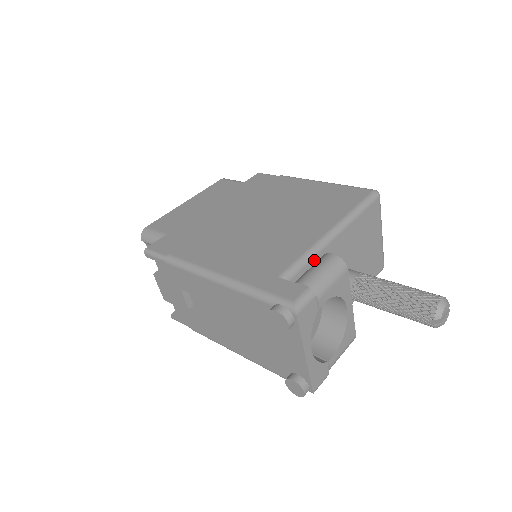
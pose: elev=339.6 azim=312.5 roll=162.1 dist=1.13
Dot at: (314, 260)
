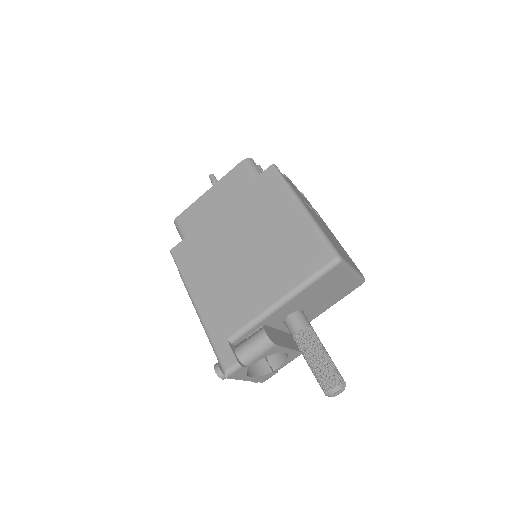
Dot at: (260, 324)
